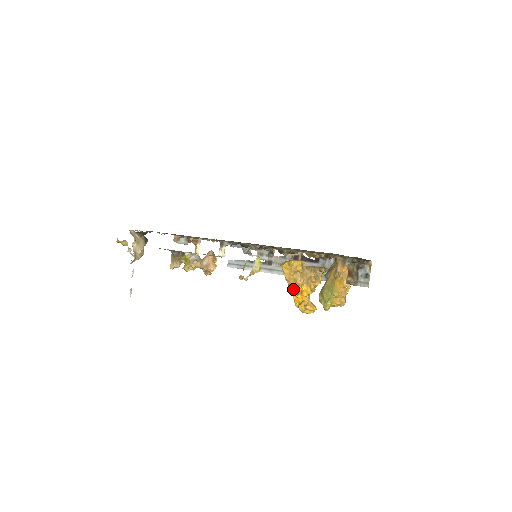
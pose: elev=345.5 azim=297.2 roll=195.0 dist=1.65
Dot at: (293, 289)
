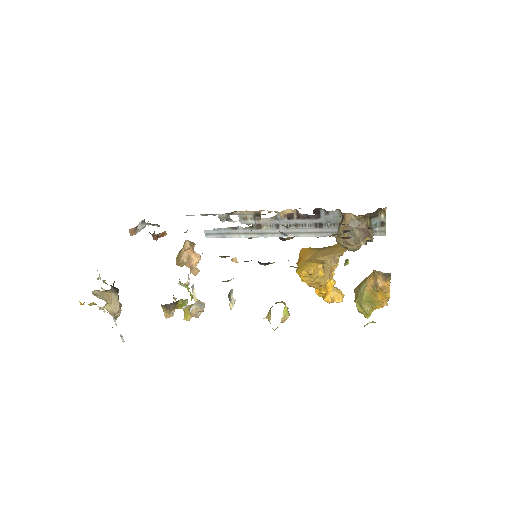
Dot at: occluded
